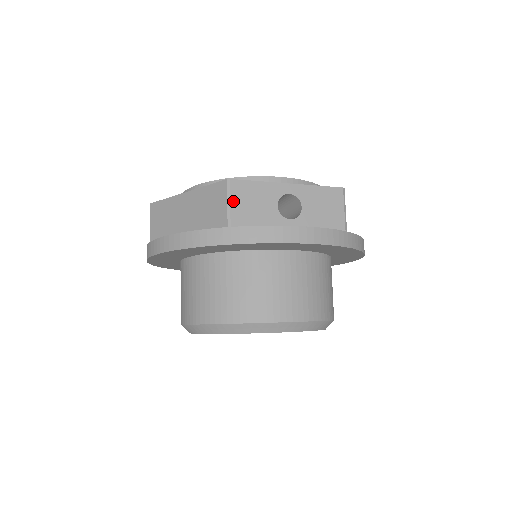
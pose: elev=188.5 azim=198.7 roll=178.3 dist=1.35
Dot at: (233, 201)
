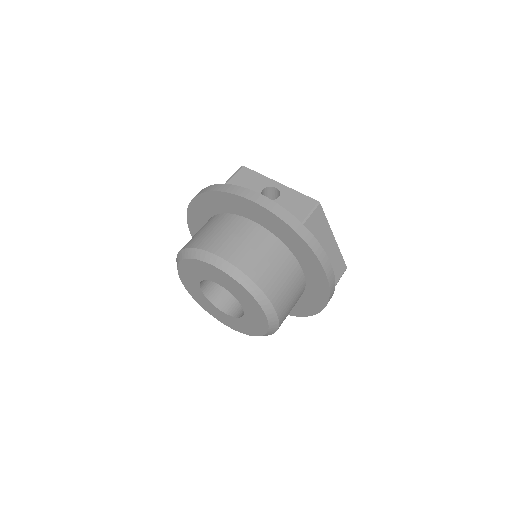
Dot at: (236, 175)
